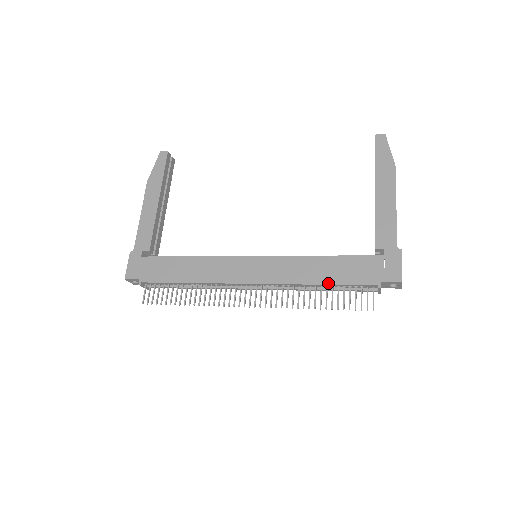
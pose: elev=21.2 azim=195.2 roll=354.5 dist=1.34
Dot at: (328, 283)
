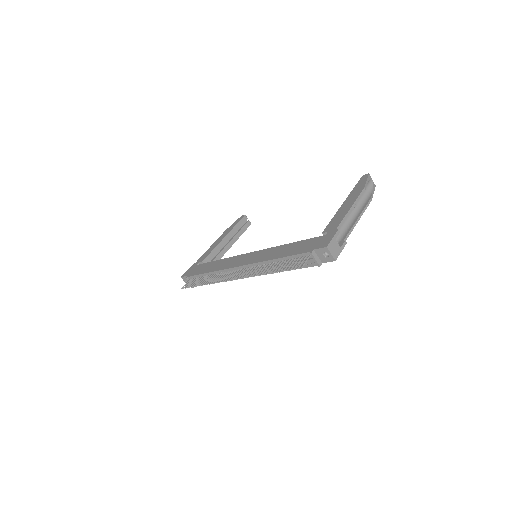
Dot at: (282, 257)
